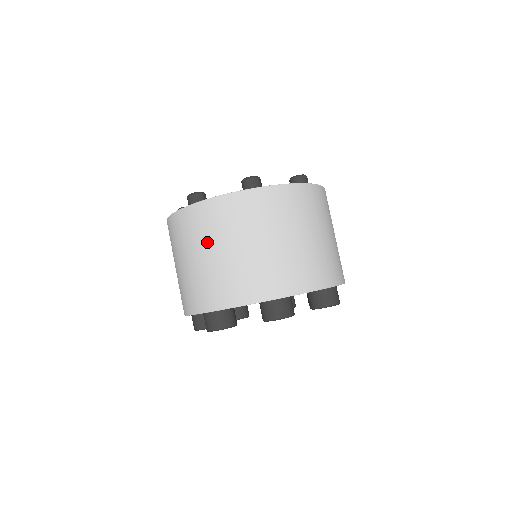
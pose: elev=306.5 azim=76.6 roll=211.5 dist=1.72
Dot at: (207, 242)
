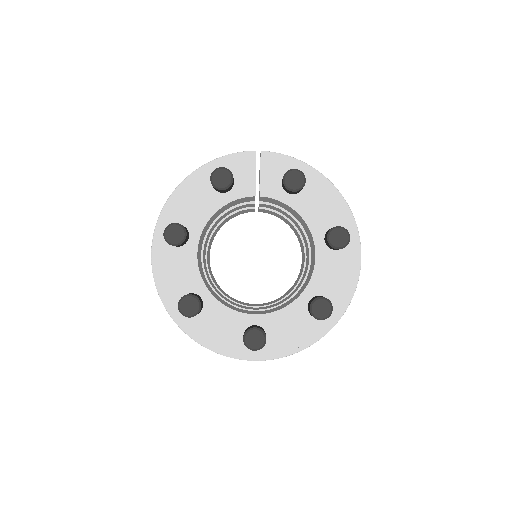
Dot at: occluded
